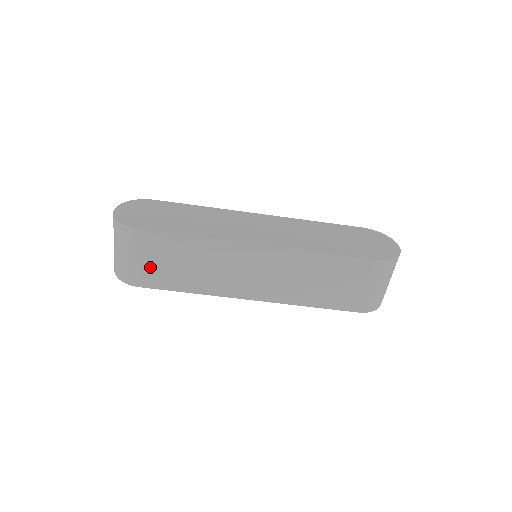
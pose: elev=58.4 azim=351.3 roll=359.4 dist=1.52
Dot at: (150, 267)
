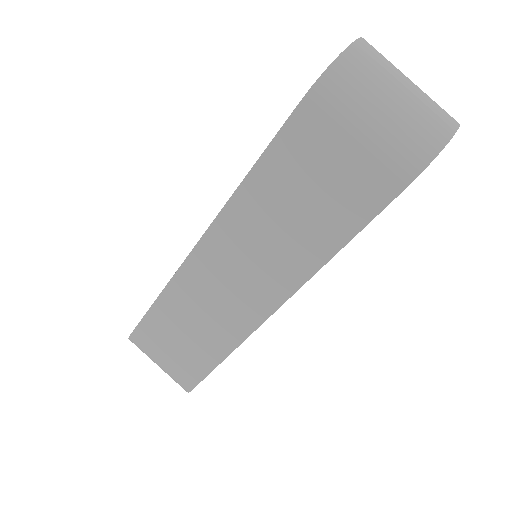
Dot at: (175, 361)
